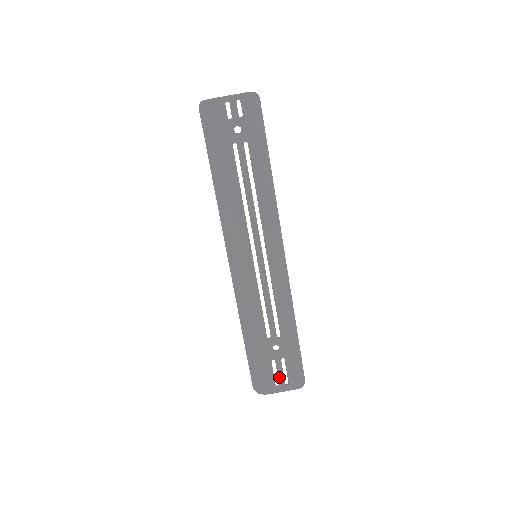
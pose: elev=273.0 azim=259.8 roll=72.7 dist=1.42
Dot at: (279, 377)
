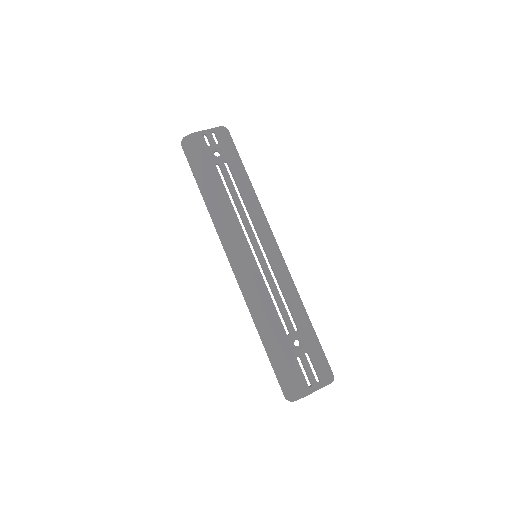
Dot at: (309, 375)
